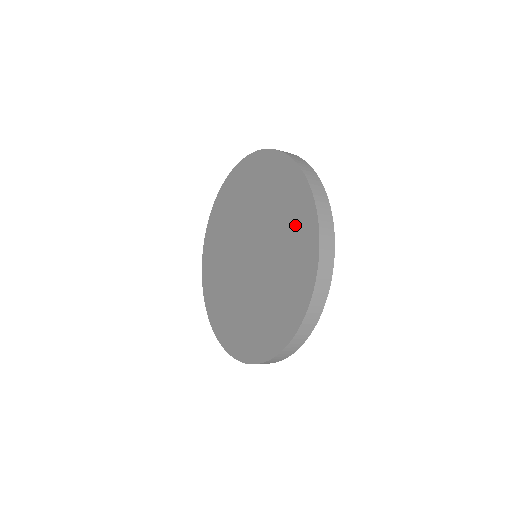
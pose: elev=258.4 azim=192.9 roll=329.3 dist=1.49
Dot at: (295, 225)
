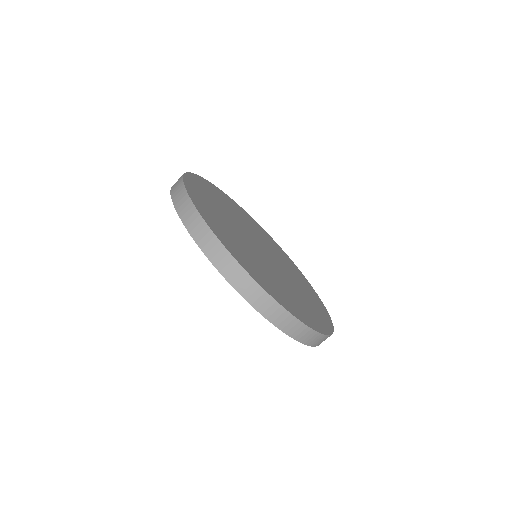
Dot at: occluded
